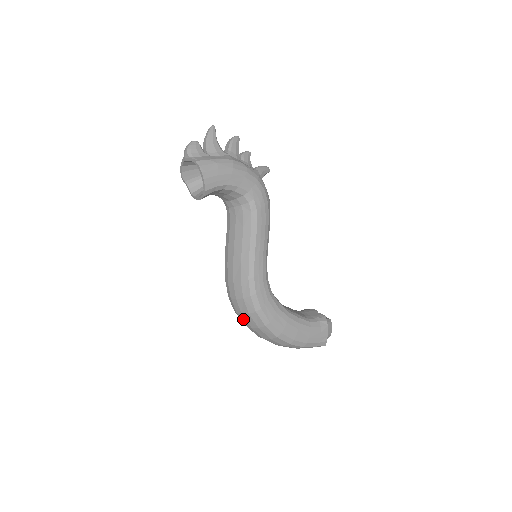
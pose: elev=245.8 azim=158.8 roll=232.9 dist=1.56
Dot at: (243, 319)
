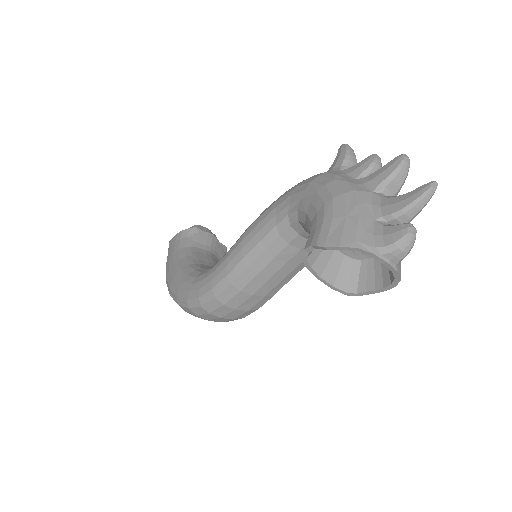
Dot at: (197, 316)
